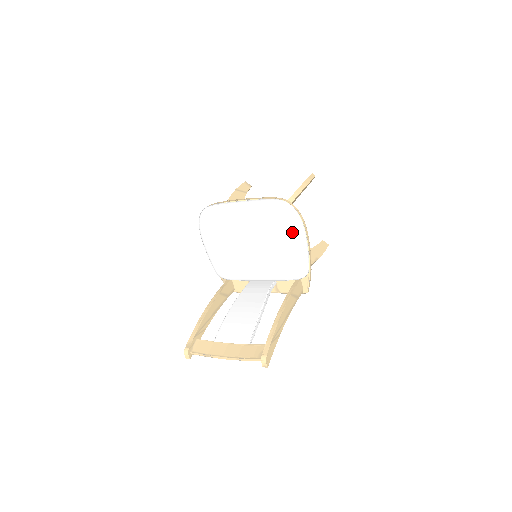
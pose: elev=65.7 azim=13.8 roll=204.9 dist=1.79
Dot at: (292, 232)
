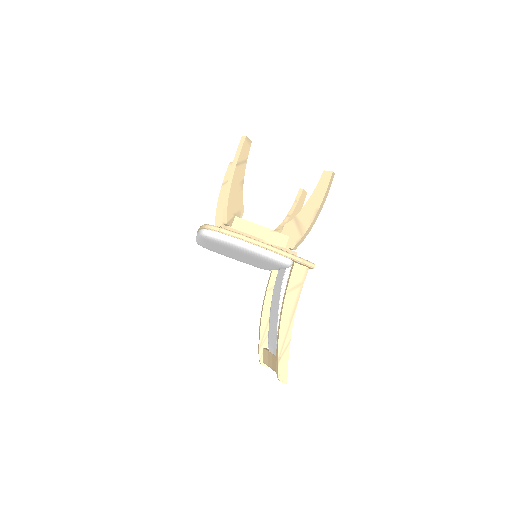
Dot at: (235, 248)
